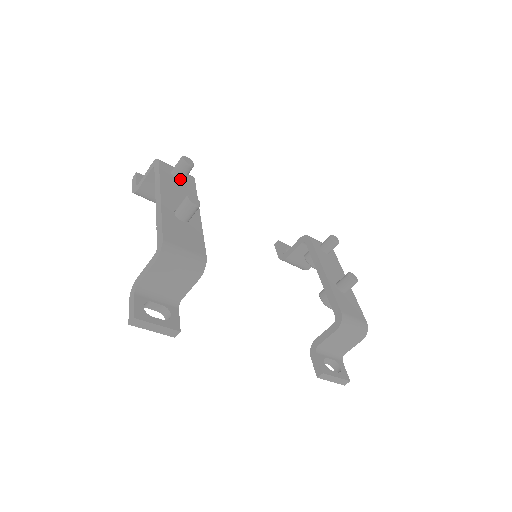
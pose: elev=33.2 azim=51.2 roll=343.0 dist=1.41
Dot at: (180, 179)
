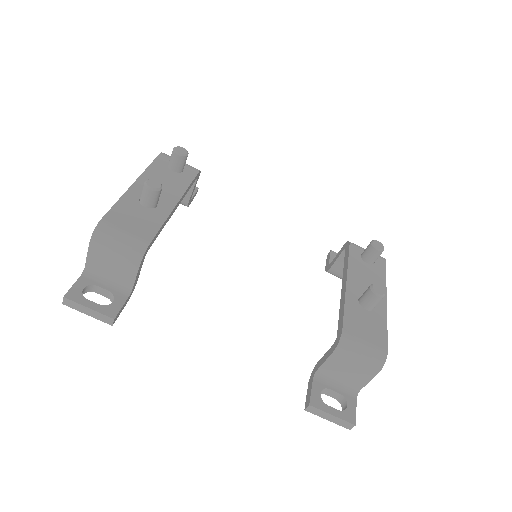
Dot at: (175, 170)
